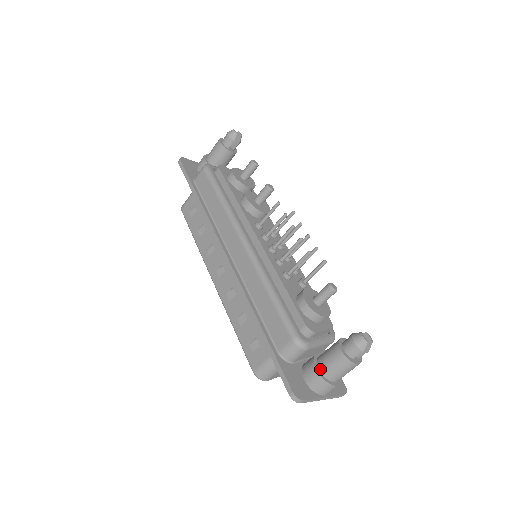
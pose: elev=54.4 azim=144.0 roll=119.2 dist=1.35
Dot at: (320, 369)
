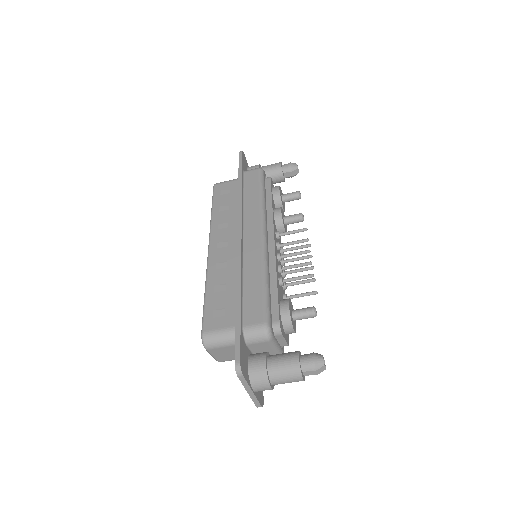
Dot at: (268, 363)
